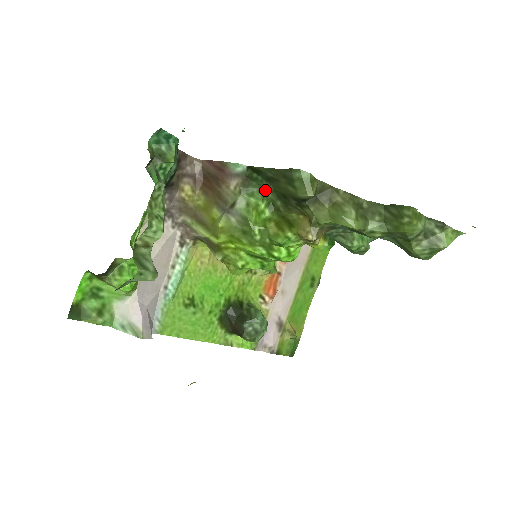
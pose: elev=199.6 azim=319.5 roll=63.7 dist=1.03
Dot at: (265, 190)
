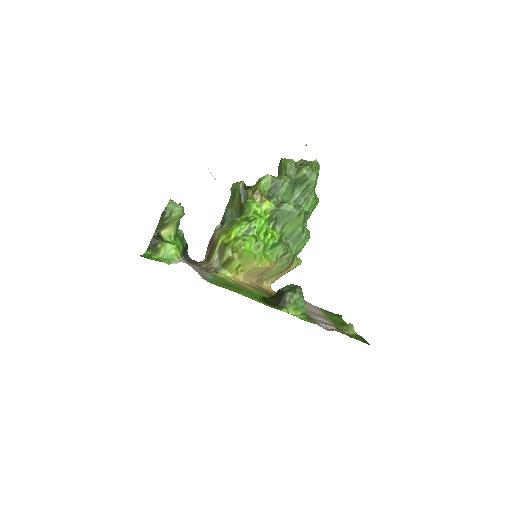
Dot at: occluded
